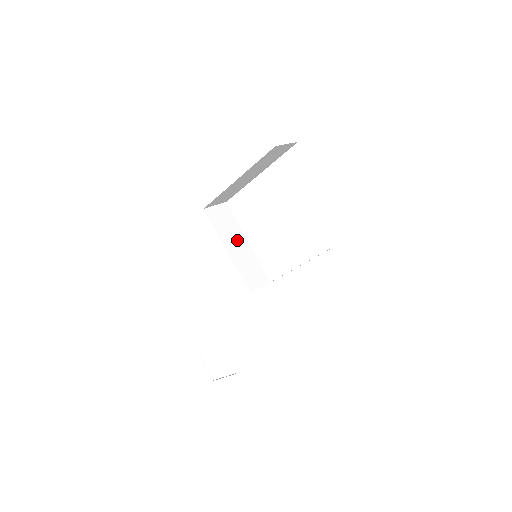
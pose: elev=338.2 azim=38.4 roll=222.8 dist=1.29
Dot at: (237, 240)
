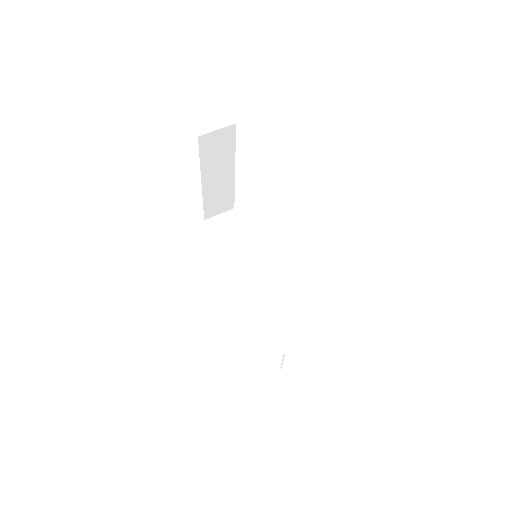
Dot at: (242, 244)
